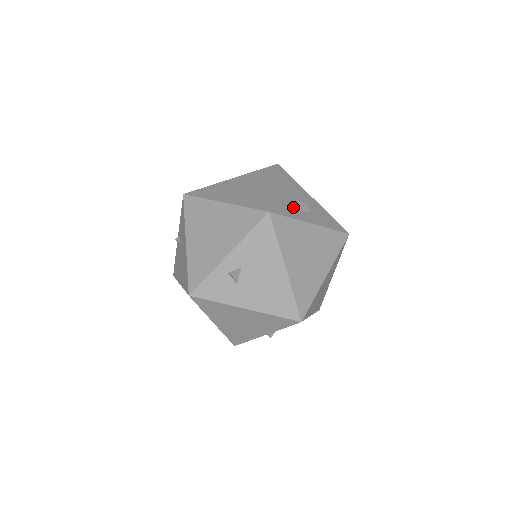
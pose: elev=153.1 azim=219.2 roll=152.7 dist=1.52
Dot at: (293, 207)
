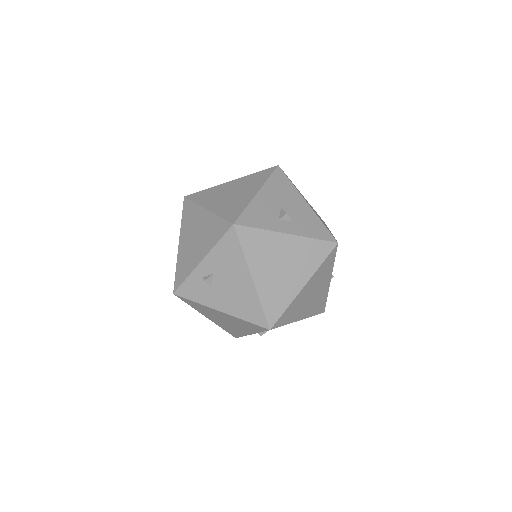
Dot at: (271, 216)
